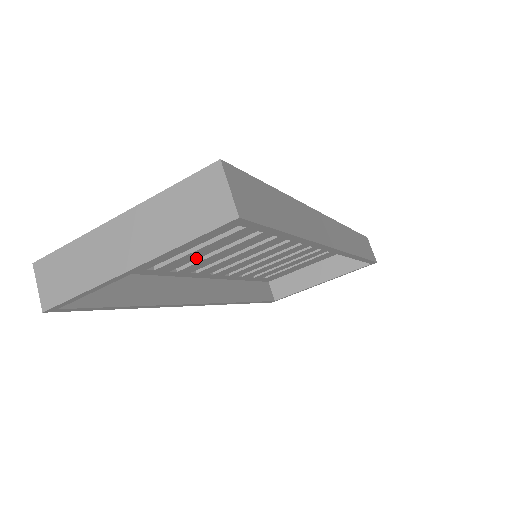
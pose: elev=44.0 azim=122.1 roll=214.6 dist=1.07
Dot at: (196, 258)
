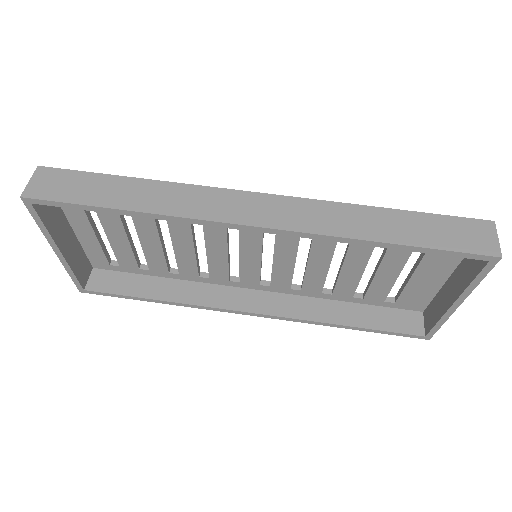
Dot at: (195, 260)
